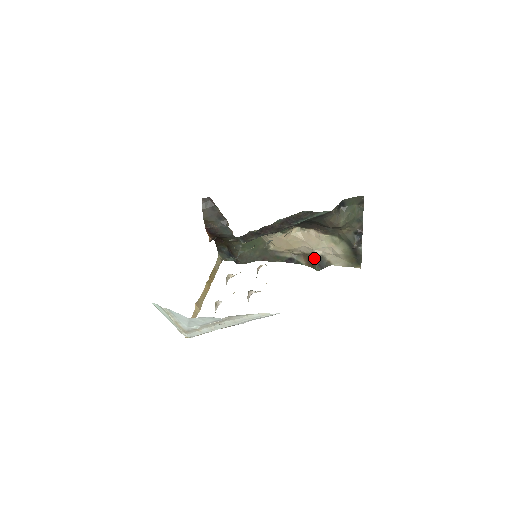
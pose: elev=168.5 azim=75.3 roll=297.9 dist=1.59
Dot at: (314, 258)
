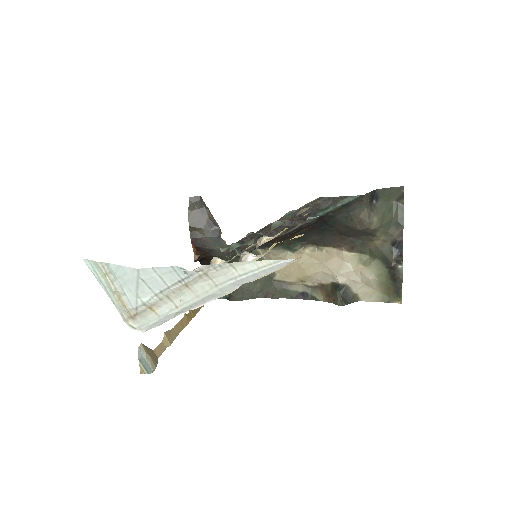
Dot at: (335, 289)
